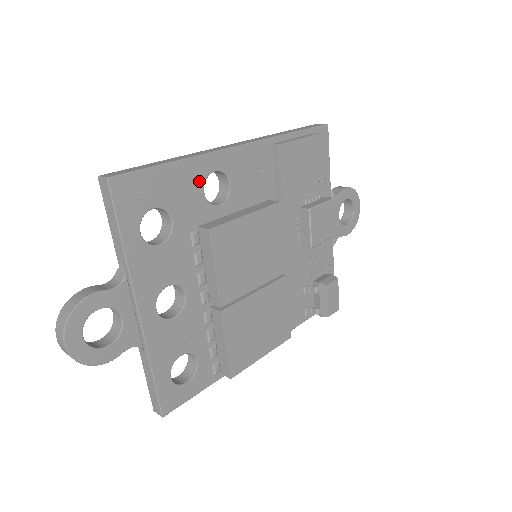
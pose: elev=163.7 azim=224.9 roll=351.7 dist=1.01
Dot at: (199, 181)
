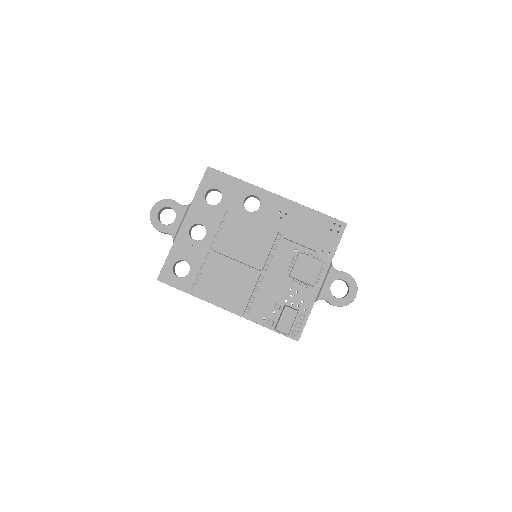
Dot at: (245, 194)
